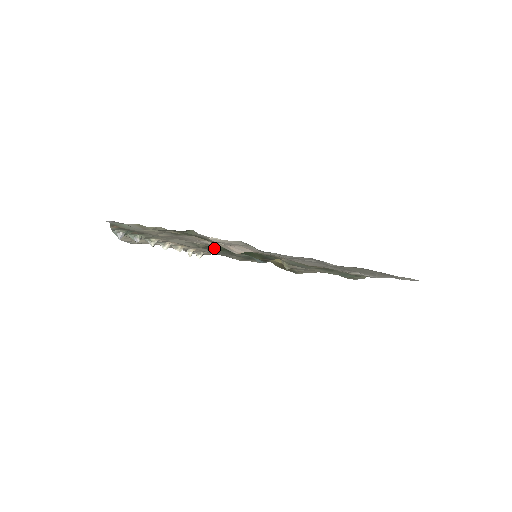
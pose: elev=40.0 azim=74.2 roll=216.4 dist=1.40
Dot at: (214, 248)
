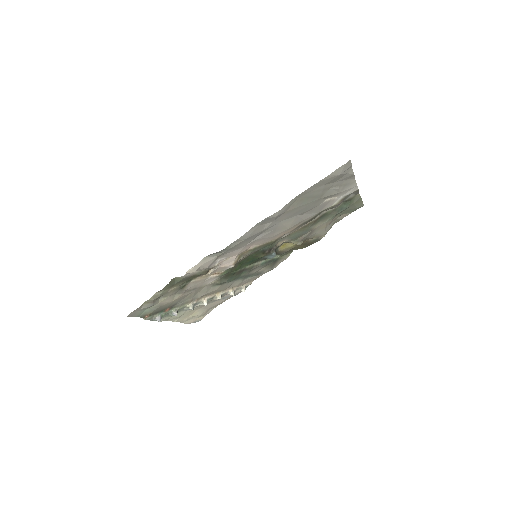
Dot at: (229, 276)
